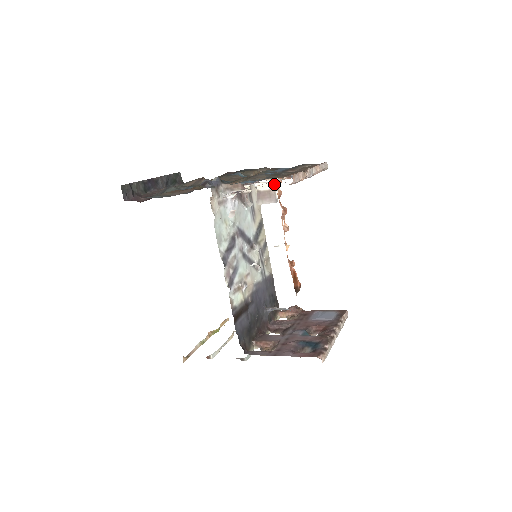
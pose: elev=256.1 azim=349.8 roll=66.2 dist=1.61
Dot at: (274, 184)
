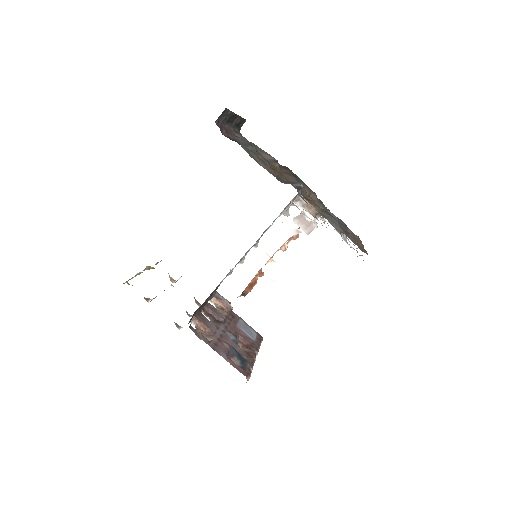
Dot at: occluded
